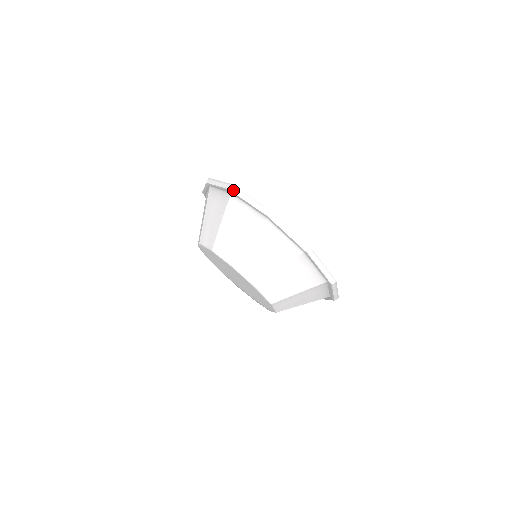
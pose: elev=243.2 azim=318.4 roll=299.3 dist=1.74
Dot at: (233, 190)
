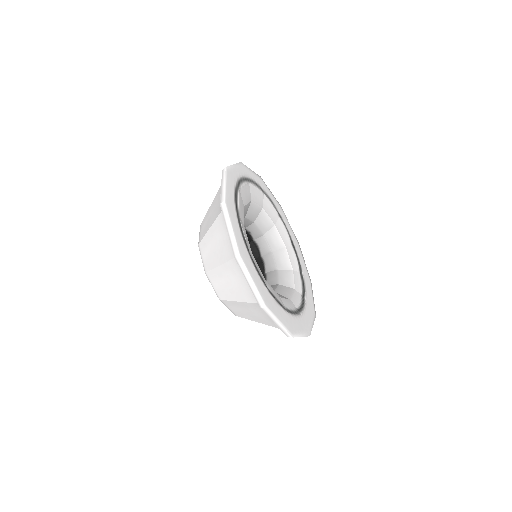
Dot at: (223, 173)
